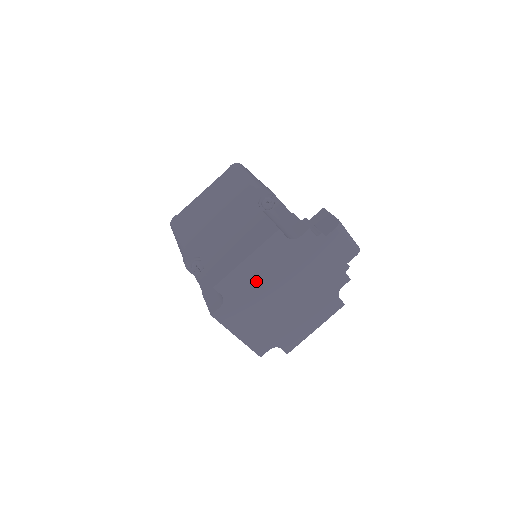
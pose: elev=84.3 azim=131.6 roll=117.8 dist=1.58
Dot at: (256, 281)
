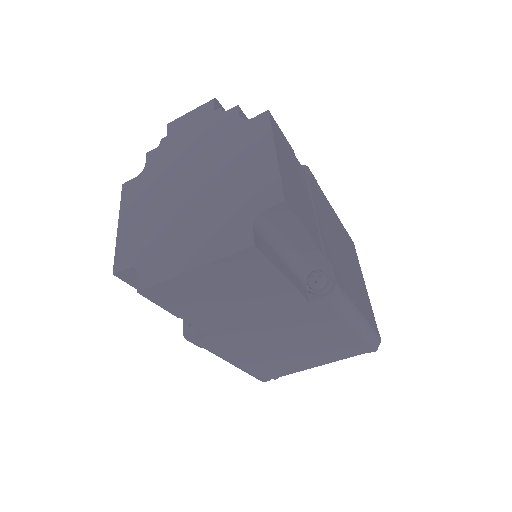
Dot at: (147, 221)
